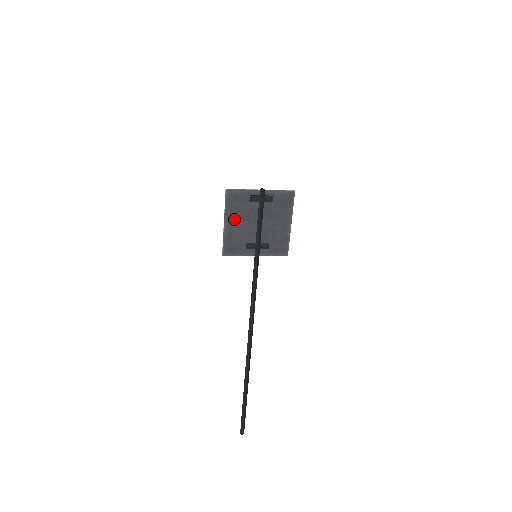
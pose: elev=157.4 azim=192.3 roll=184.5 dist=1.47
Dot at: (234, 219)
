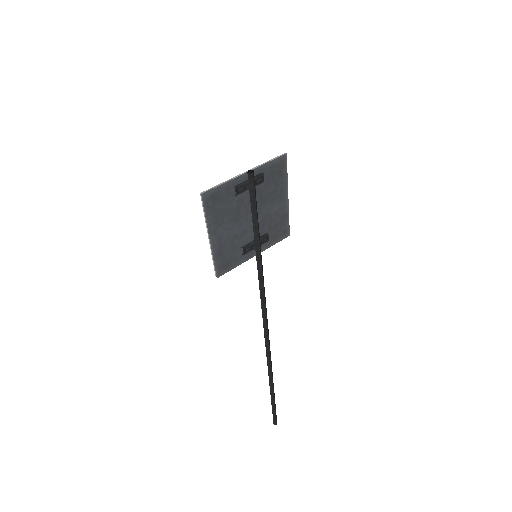
Dot at: (221, 227)
